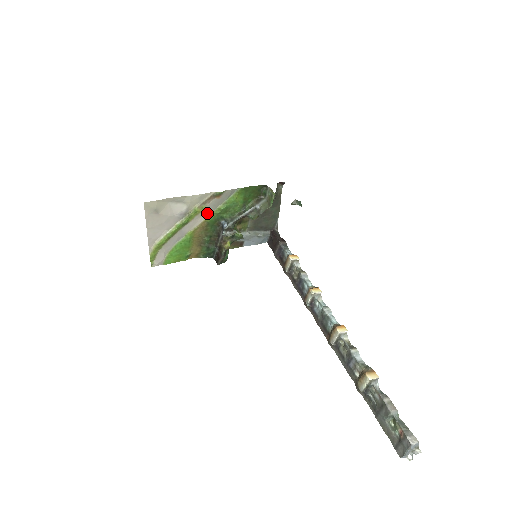
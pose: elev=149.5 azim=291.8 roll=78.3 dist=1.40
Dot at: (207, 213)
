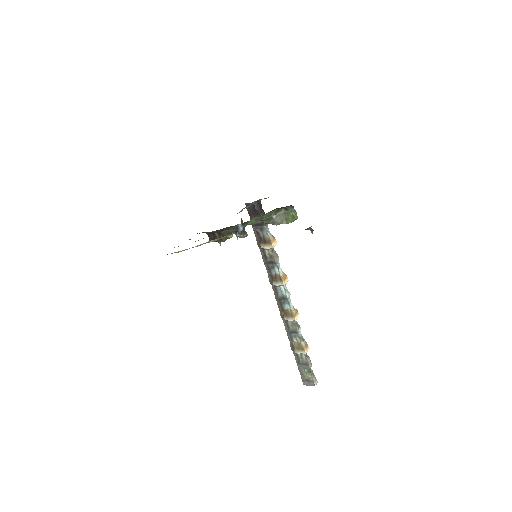
Dot at: occluded
